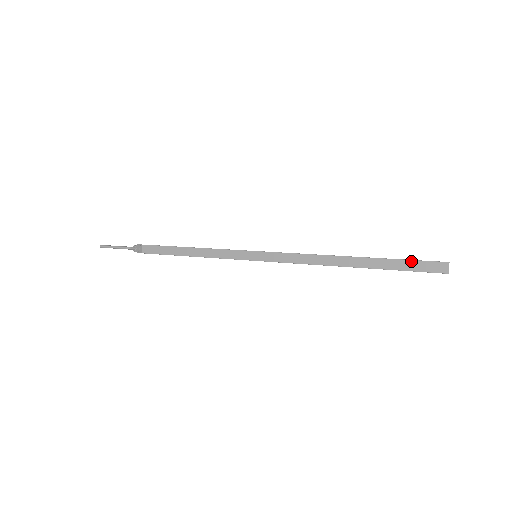
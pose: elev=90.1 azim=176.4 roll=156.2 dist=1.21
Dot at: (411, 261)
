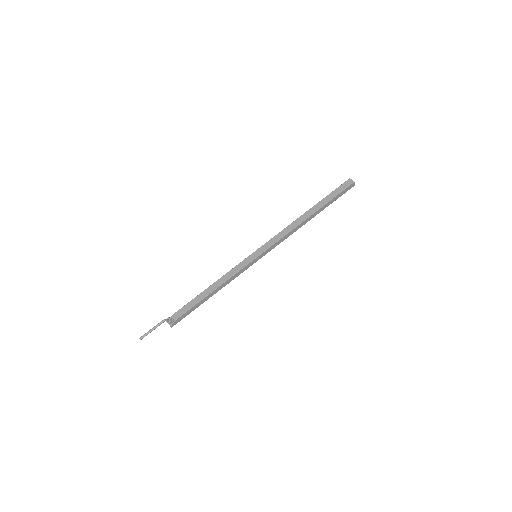
Dot at: (334, 191)
